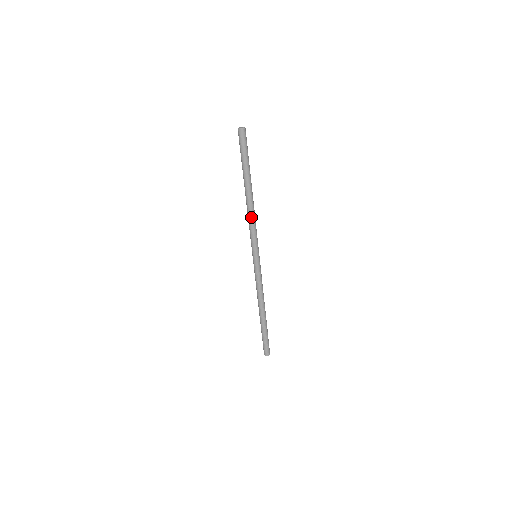
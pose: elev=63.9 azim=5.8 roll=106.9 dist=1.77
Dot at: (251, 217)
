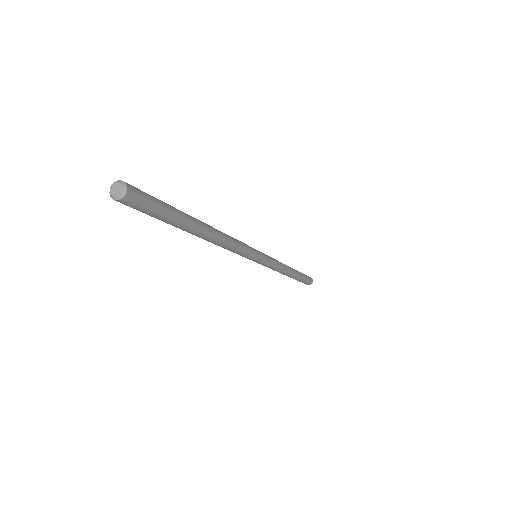
Dot at: (225, 247)
